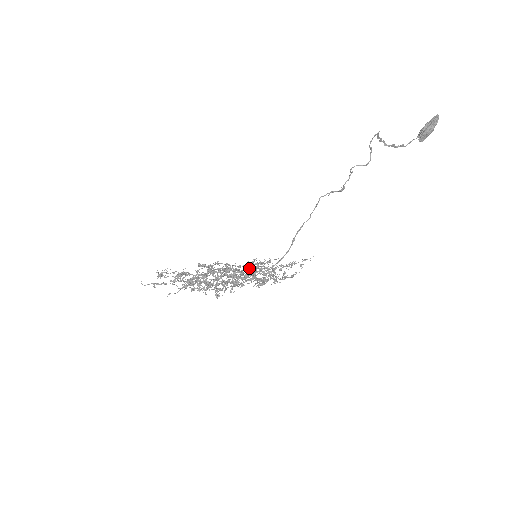
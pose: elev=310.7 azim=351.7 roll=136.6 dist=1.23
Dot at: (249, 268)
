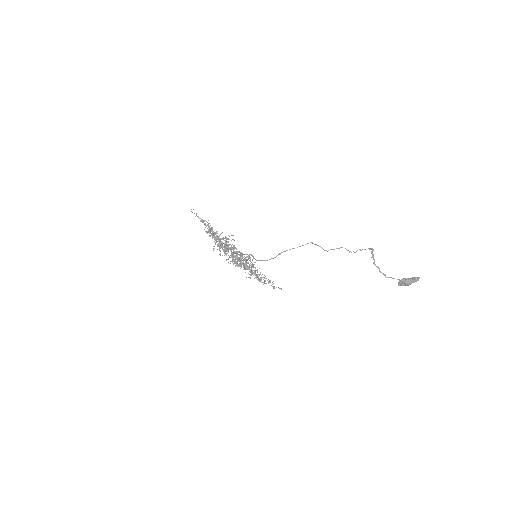
Dot at: occluded
